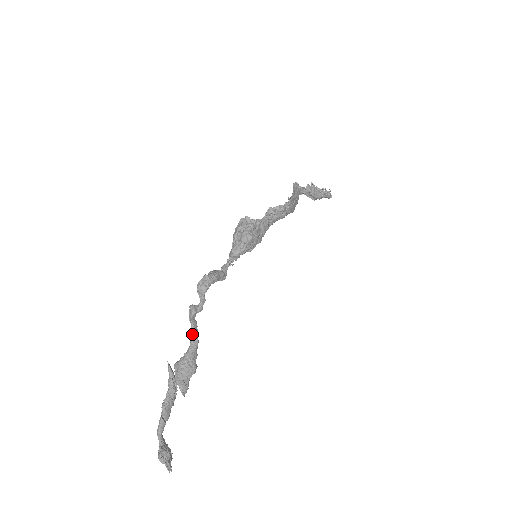
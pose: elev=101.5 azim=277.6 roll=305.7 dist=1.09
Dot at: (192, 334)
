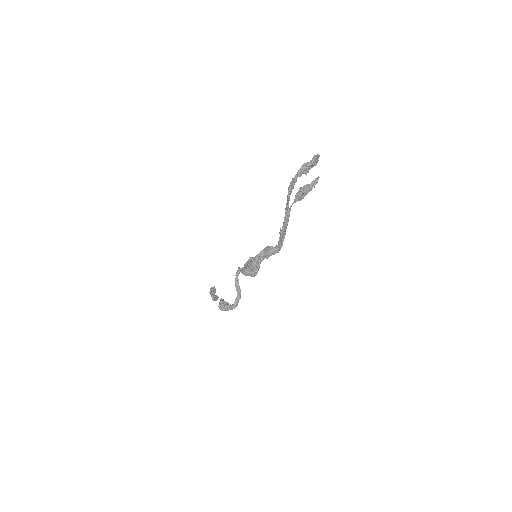
Dot at: occluded
